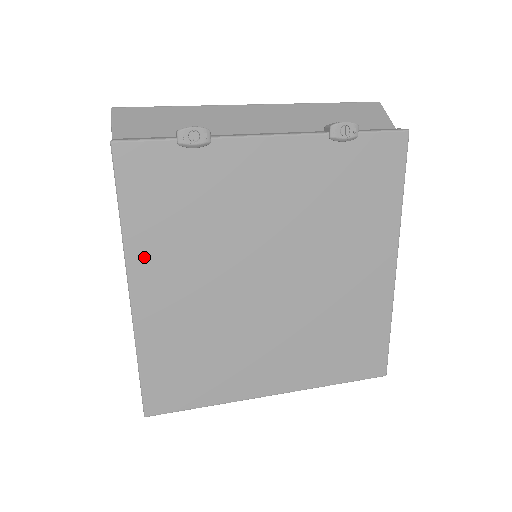
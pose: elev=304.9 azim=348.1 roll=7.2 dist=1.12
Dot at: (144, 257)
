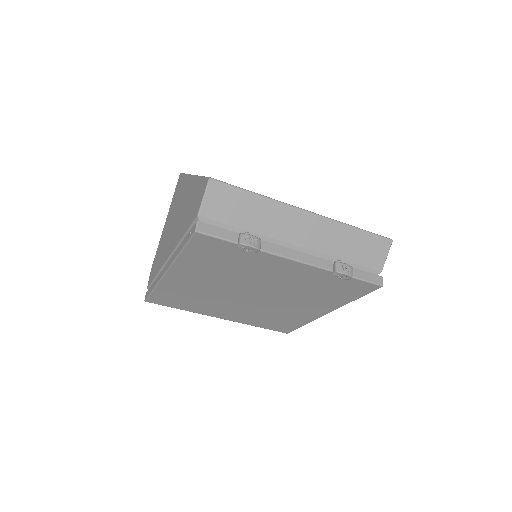
Dot at: (184, 267)
